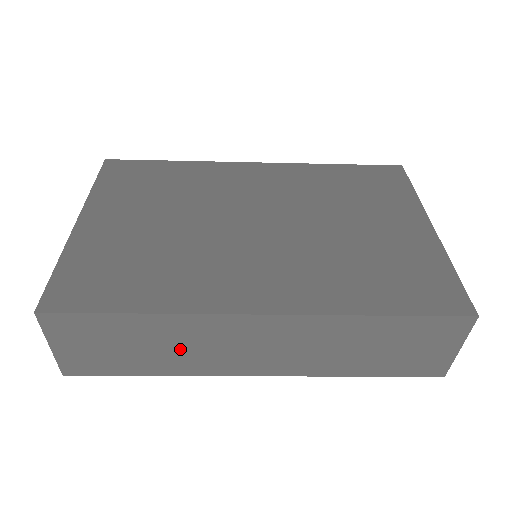
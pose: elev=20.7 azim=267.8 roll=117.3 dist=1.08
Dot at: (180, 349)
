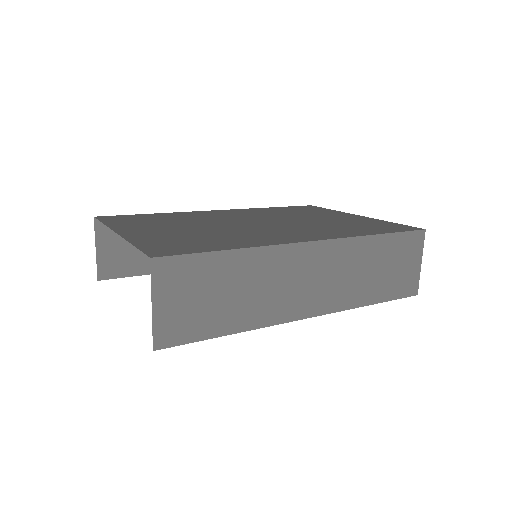
Dot at: (258, 291)
